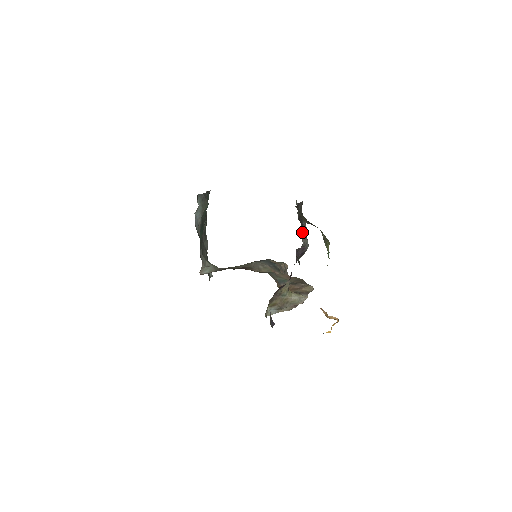
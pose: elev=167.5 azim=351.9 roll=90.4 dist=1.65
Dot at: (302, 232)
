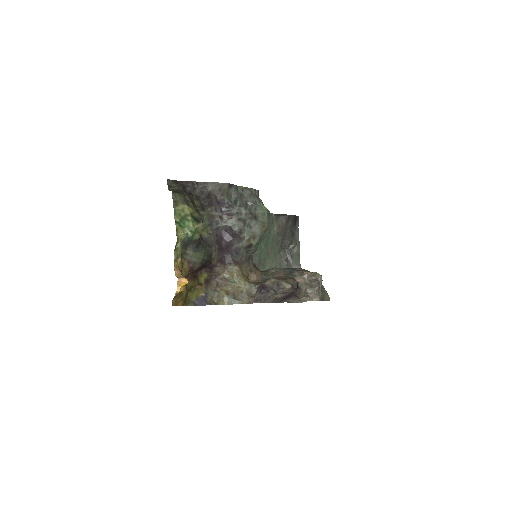
Dot at: (225, 212)
